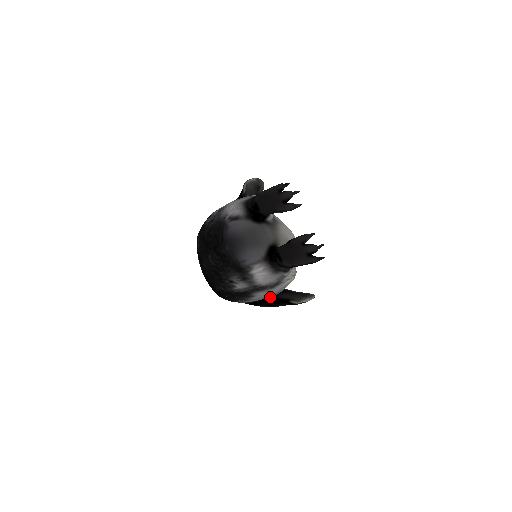
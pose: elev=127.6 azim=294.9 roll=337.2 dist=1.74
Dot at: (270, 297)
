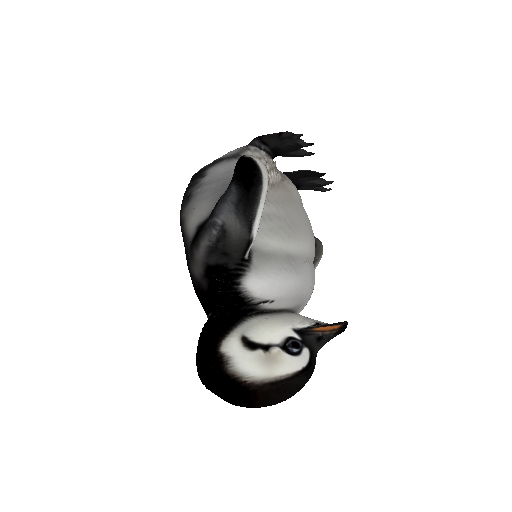
Dot at: occluded
